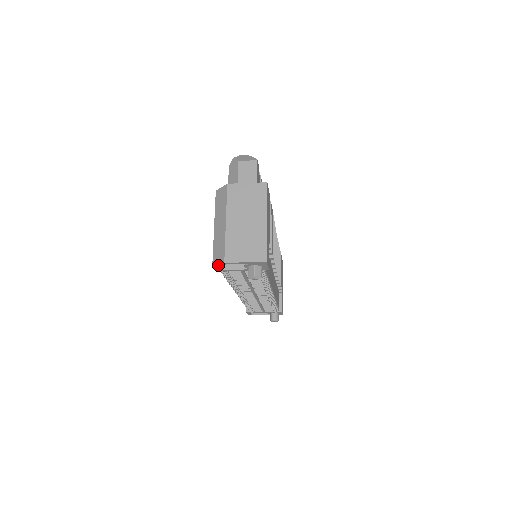
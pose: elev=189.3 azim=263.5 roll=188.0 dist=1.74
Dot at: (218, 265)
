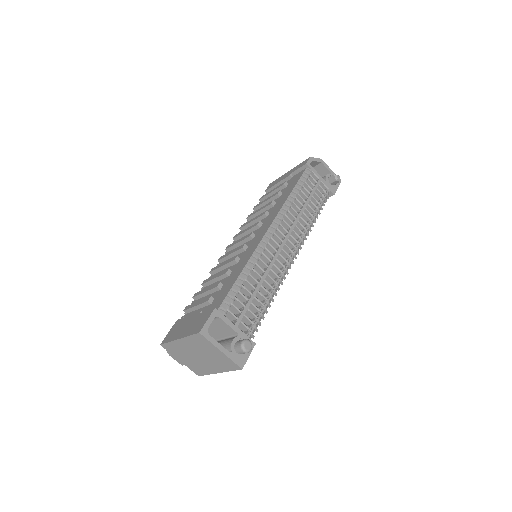
Dot at: (315, 158)
